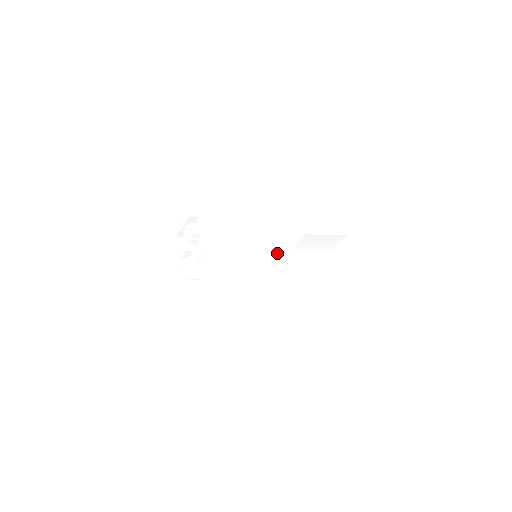
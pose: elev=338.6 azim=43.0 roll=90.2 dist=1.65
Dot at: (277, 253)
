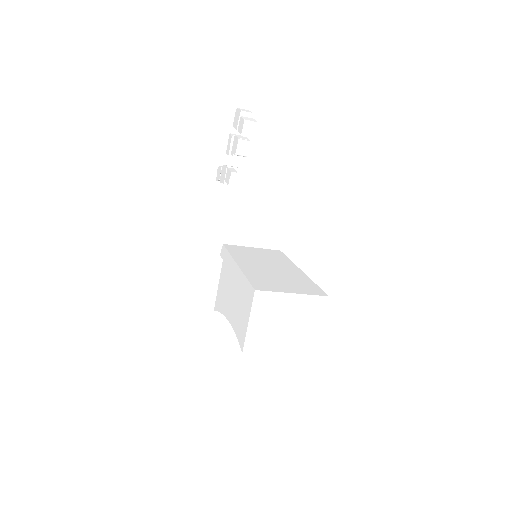
Dot at: (234, 315)
